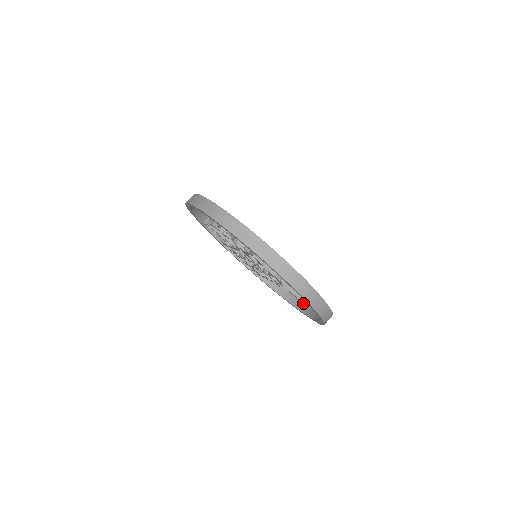
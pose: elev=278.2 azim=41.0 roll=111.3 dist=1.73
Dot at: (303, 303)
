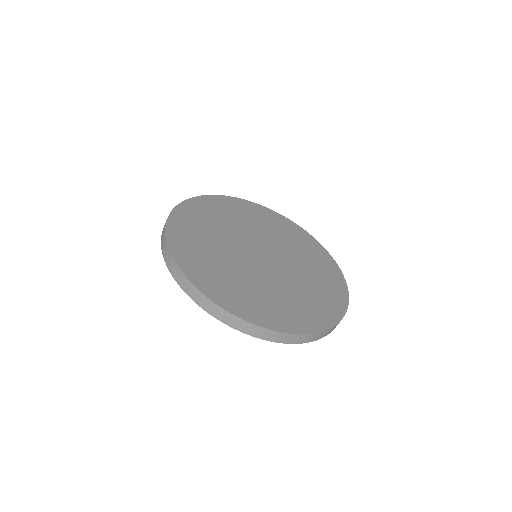
Dot at: occluded
